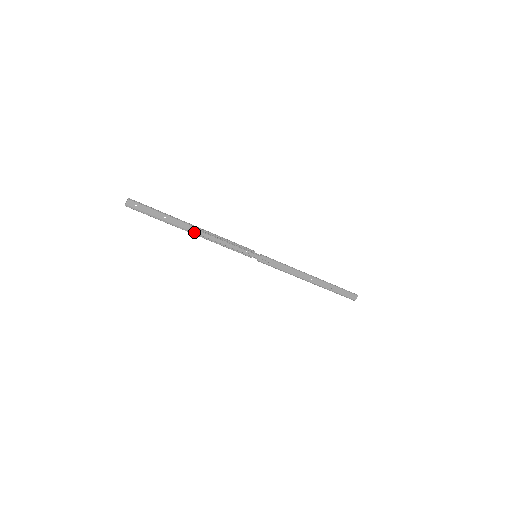
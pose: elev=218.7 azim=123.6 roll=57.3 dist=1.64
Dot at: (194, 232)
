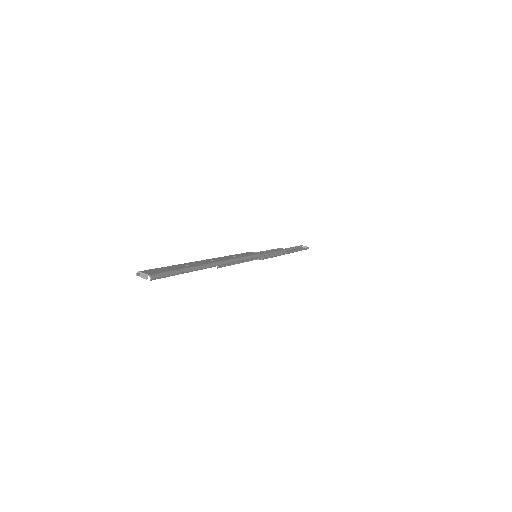
Dot at: (211, 259)
